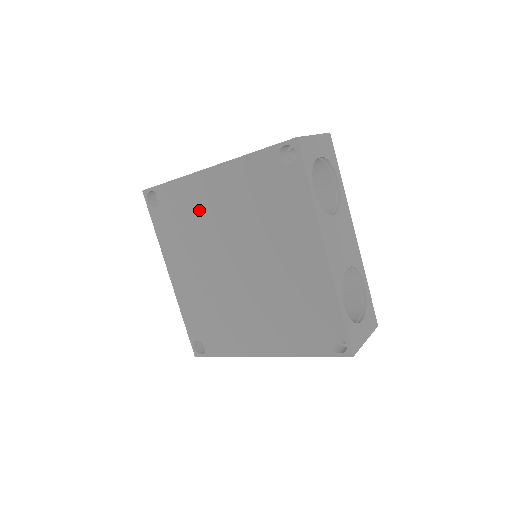
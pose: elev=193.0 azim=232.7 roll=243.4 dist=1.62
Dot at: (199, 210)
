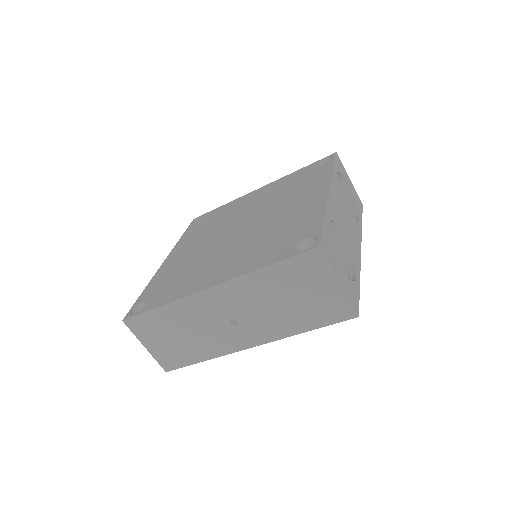
Dot at: (232, 211)
